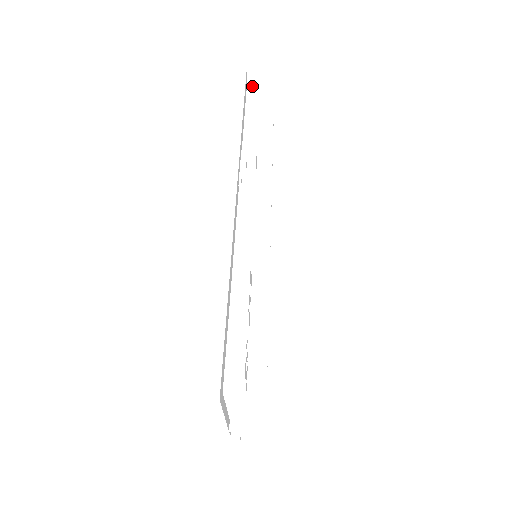
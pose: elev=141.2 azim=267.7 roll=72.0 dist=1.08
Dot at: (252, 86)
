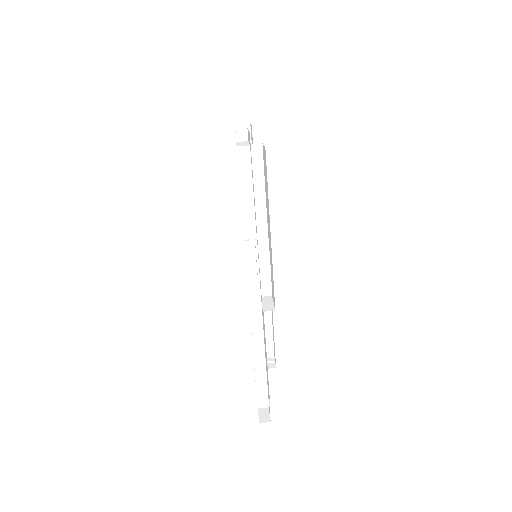
Dot at: occluded
